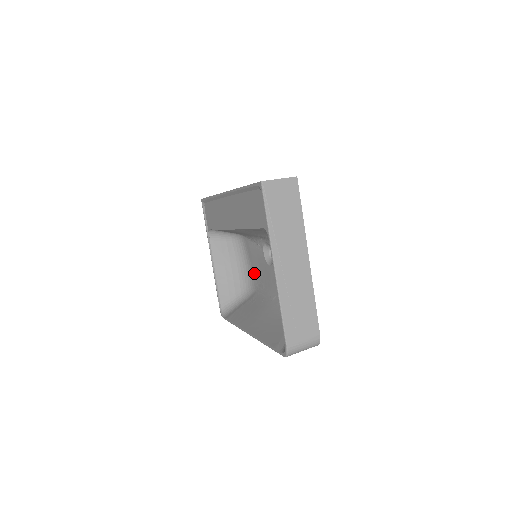
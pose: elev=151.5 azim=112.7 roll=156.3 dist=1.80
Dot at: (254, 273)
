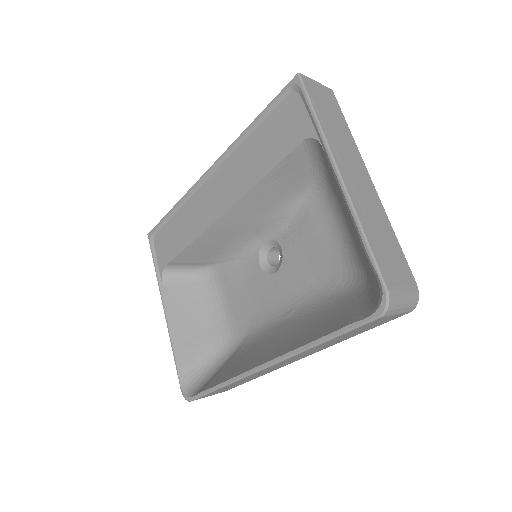
Dot at: (238, 313)
